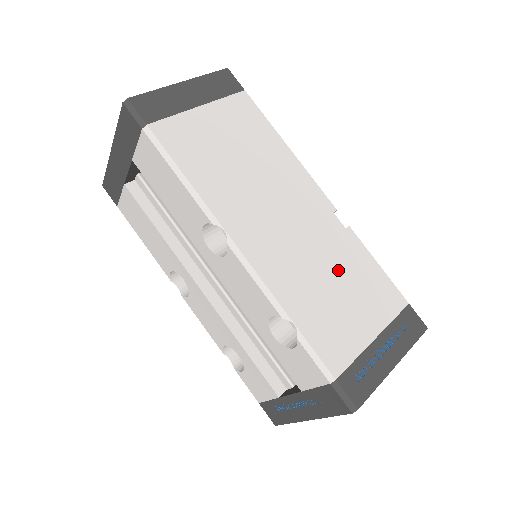
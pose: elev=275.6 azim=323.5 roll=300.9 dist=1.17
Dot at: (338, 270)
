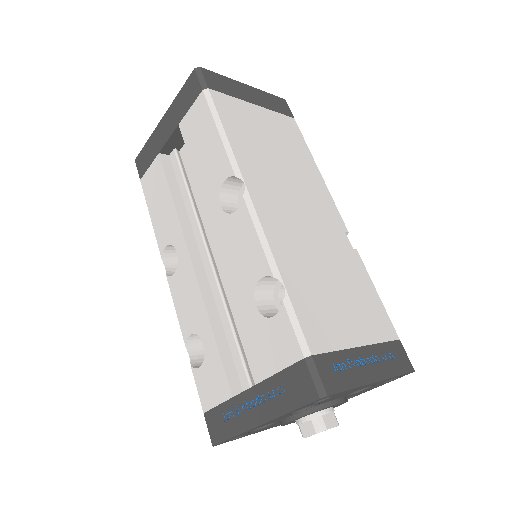
Dot at: (338, 273)
